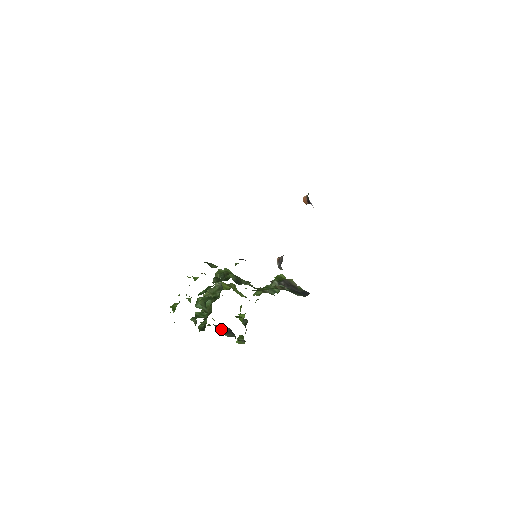
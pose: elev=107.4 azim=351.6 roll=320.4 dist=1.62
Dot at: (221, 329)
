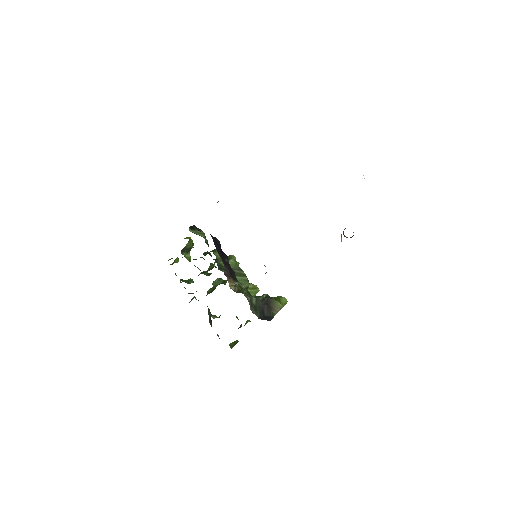
Dot at: (209, 313)
